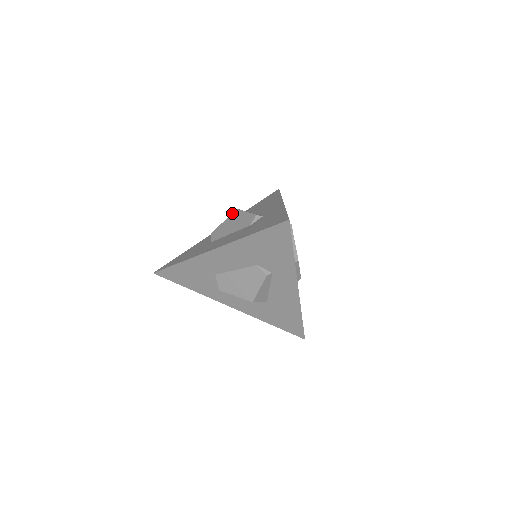
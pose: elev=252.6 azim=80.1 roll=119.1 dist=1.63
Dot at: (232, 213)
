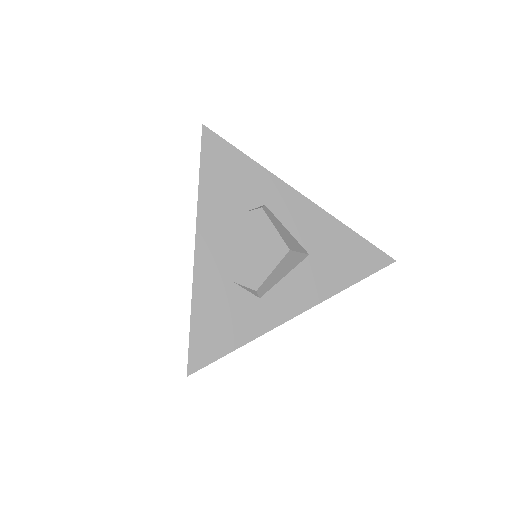
Dot at: occluded
